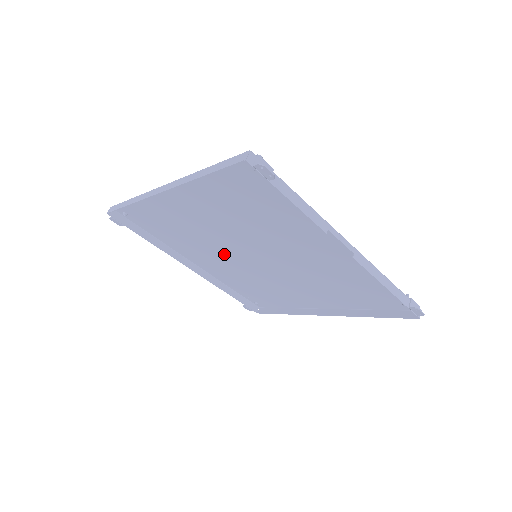
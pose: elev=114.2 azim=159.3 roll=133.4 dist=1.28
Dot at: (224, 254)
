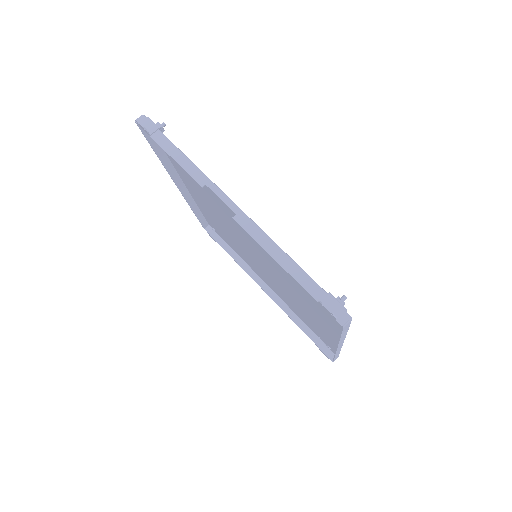
Dot at: occluded
